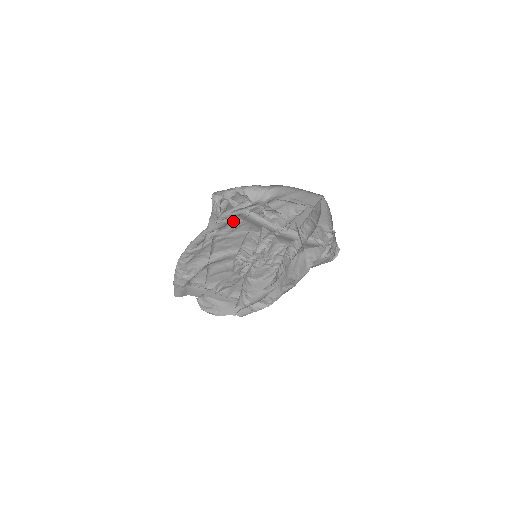
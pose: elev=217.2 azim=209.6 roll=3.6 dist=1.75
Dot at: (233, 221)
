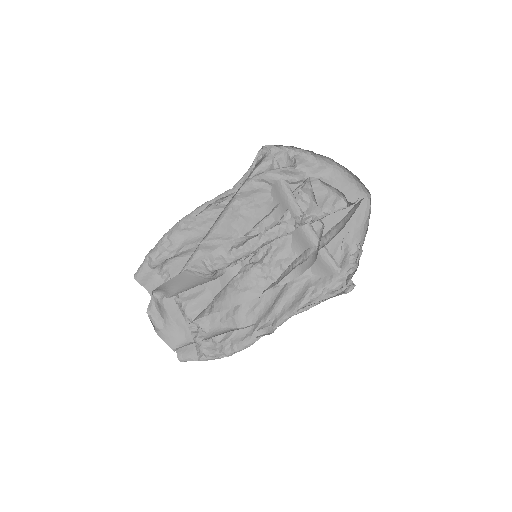
Dot at: (261, 193)
